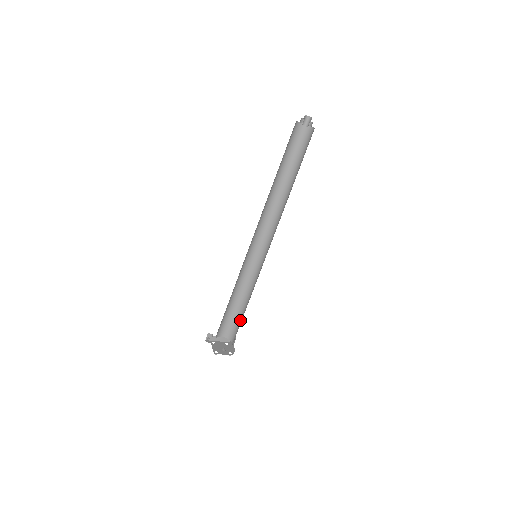
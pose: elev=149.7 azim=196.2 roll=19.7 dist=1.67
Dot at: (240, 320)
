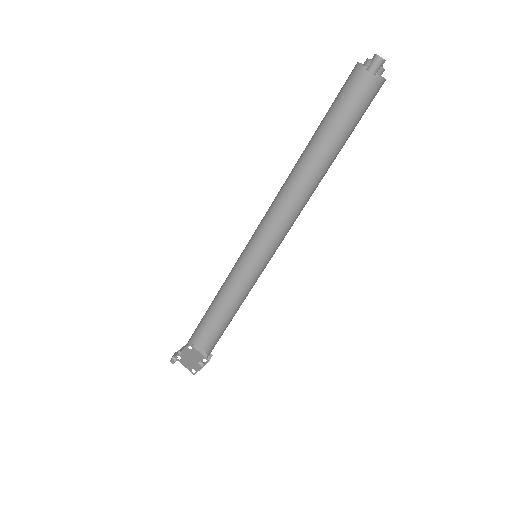
Dot at: (216, 323)
